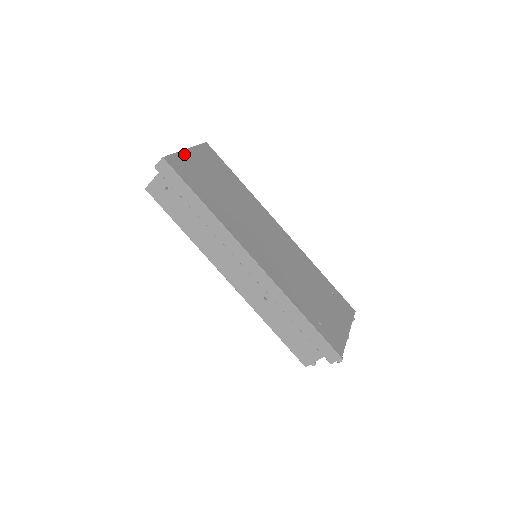
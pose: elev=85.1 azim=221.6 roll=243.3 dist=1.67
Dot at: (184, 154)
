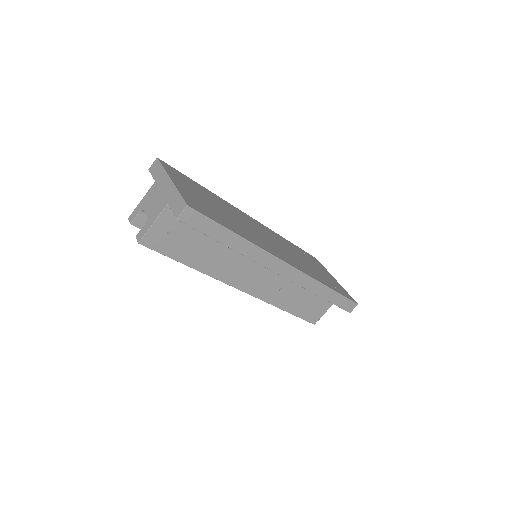
Dot at: (179, 187)
